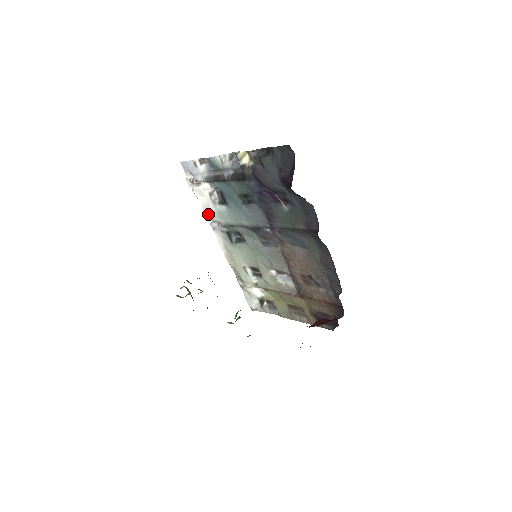
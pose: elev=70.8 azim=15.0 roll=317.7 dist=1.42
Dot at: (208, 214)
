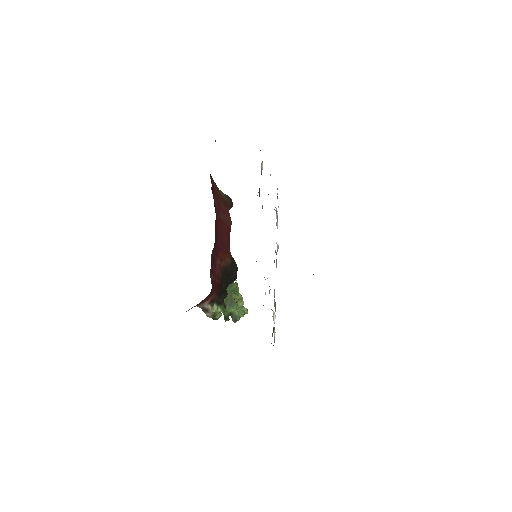
Dot at: occluded
